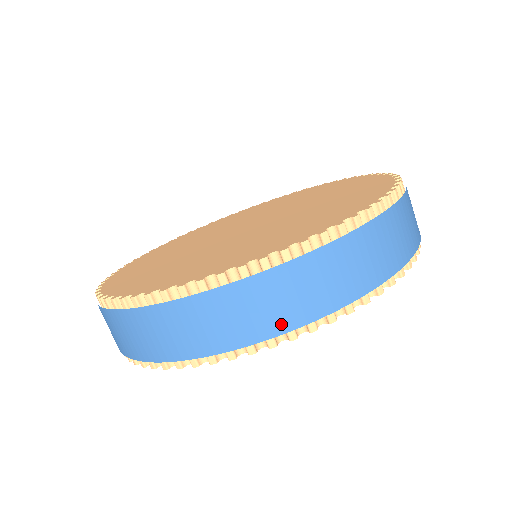
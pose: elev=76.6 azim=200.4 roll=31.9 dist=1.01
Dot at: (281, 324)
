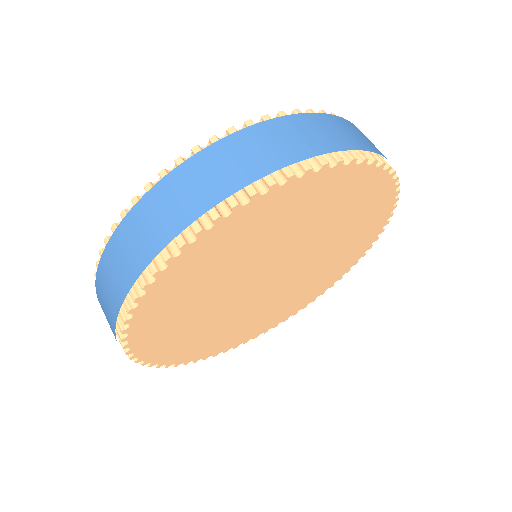
Dot at: (200, 206)
